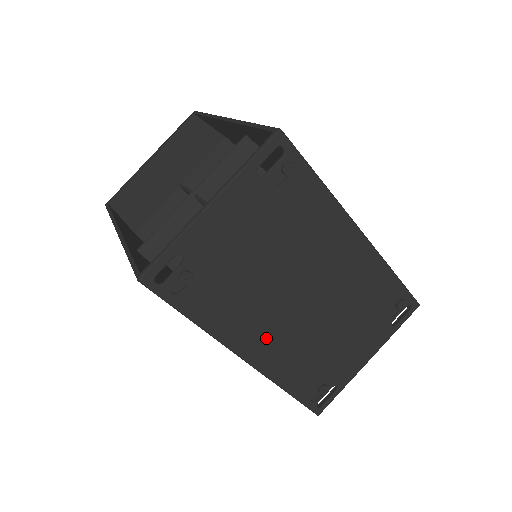
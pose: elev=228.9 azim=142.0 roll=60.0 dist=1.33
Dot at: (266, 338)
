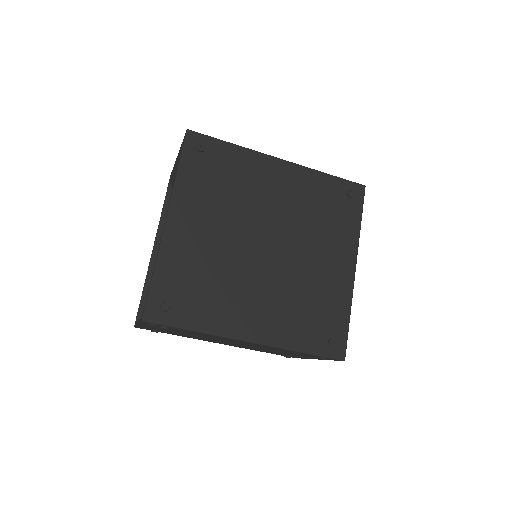
Dot at: occluded
